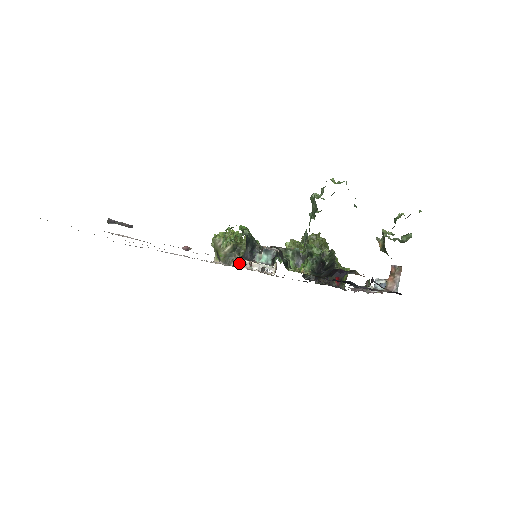
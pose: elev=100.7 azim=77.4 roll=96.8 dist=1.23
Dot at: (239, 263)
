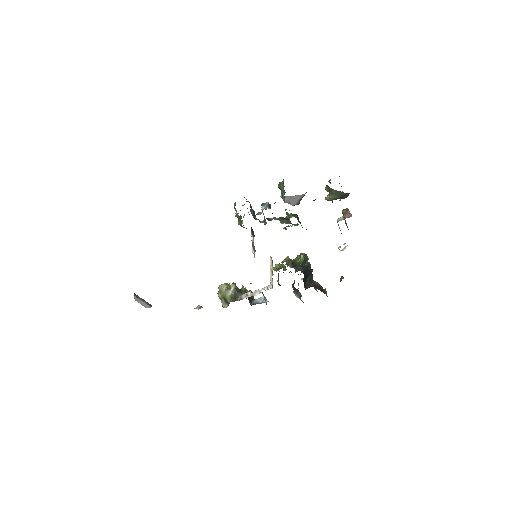
Dot at: (244, 297)
